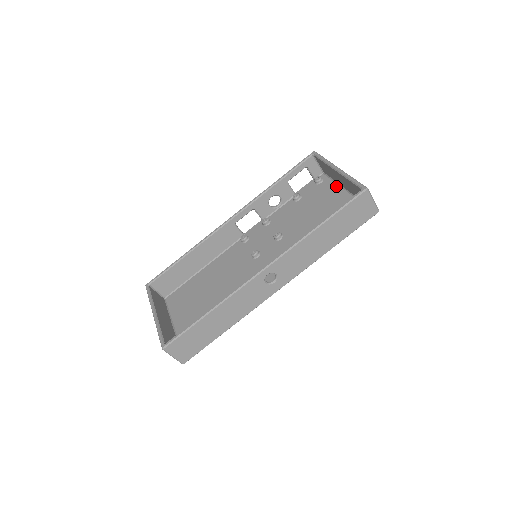
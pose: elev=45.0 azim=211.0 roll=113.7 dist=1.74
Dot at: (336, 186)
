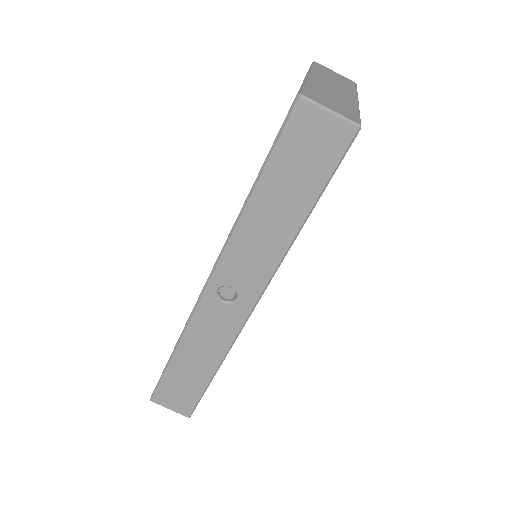
Dot at: occluded
